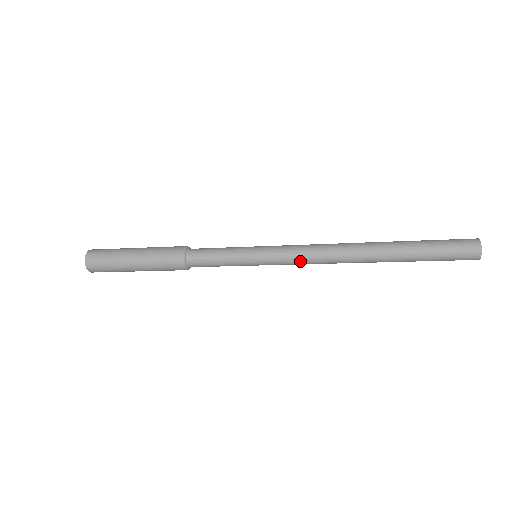
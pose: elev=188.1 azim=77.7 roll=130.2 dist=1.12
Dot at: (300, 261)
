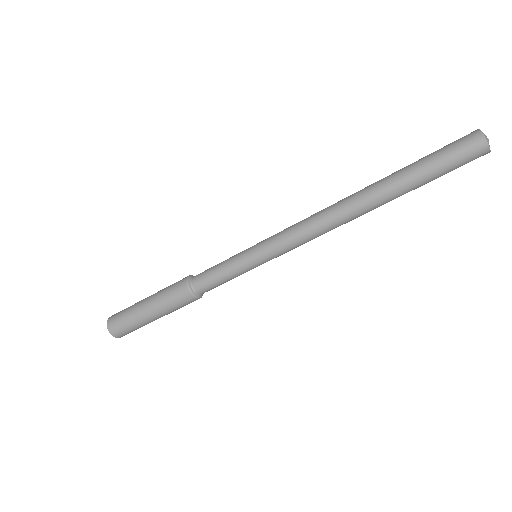
Dot at: (292, 227)
